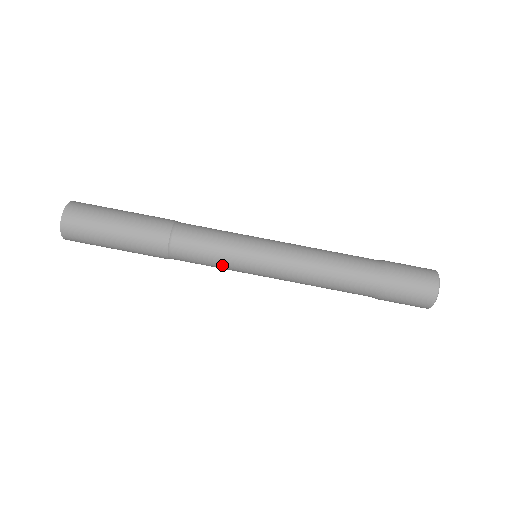
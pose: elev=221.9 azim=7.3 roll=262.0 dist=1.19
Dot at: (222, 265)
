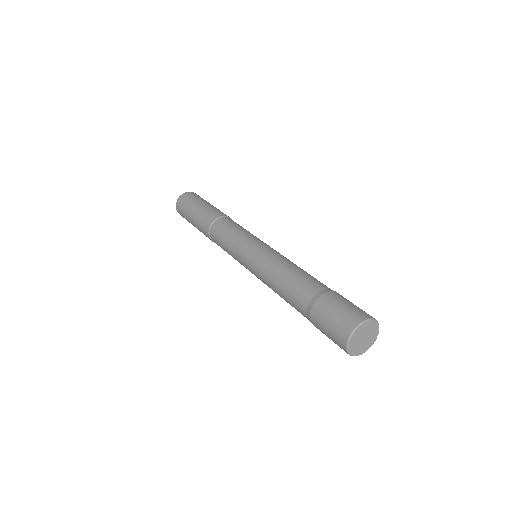
Dot at: occluded
